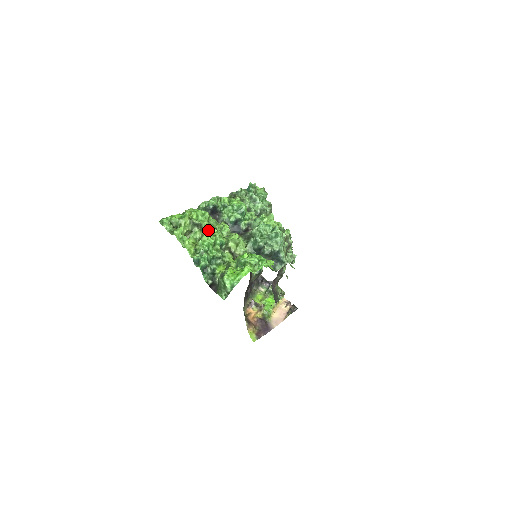
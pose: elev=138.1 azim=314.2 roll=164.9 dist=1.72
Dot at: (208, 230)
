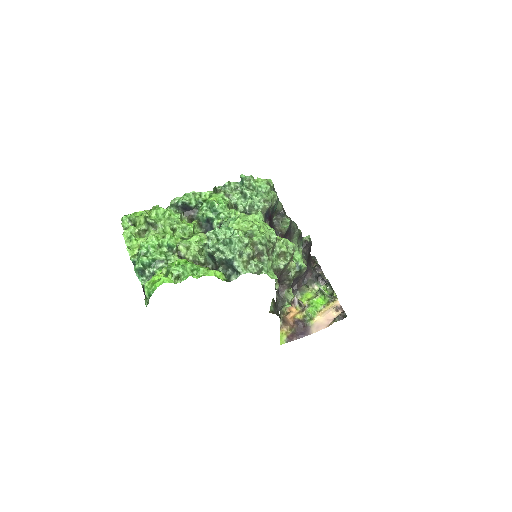
Dot at: (164, 230)
